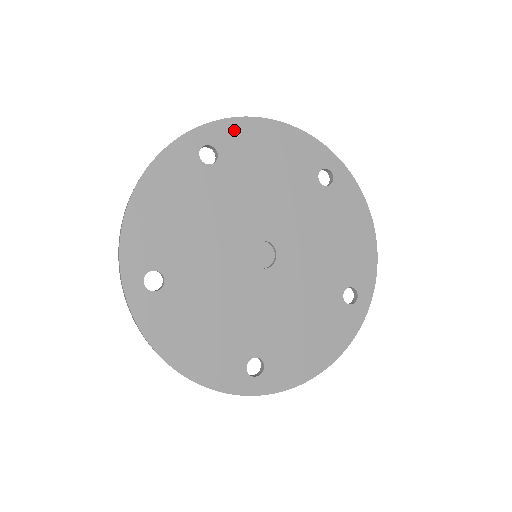
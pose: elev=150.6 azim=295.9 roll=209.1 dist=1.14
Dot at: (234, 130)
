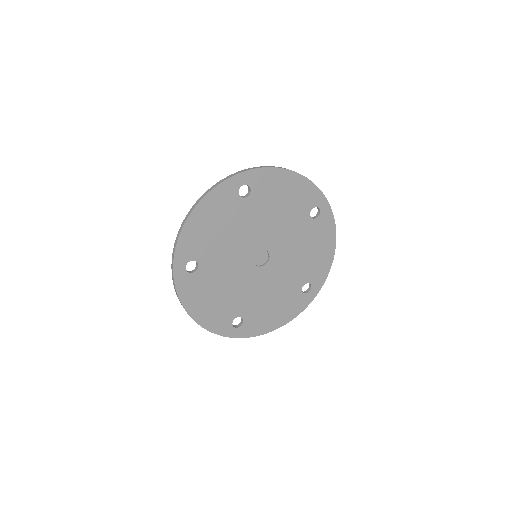
Dot at: (266, 176)
